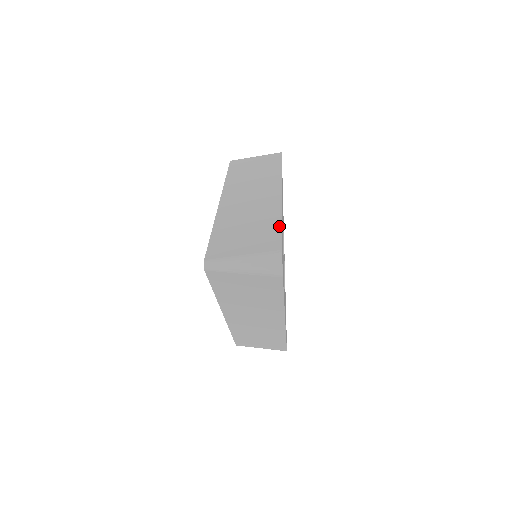
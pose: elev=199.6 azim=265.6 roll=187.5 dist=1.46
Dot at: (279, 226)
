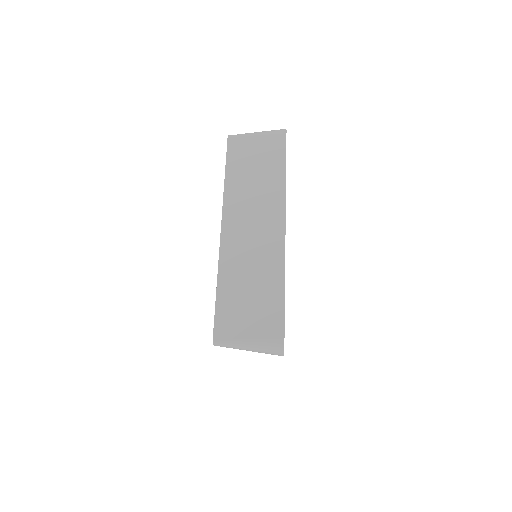
Dot at: (282, 296)
